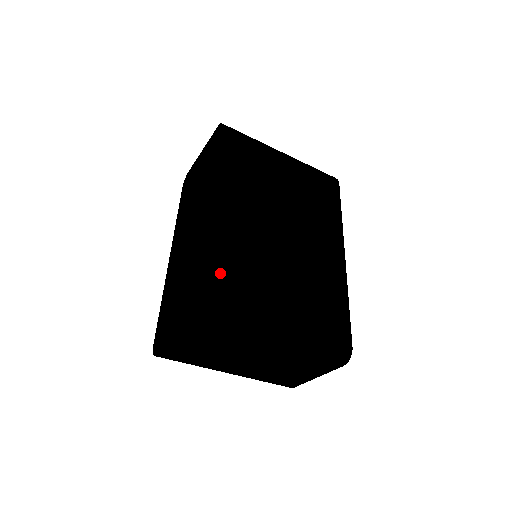
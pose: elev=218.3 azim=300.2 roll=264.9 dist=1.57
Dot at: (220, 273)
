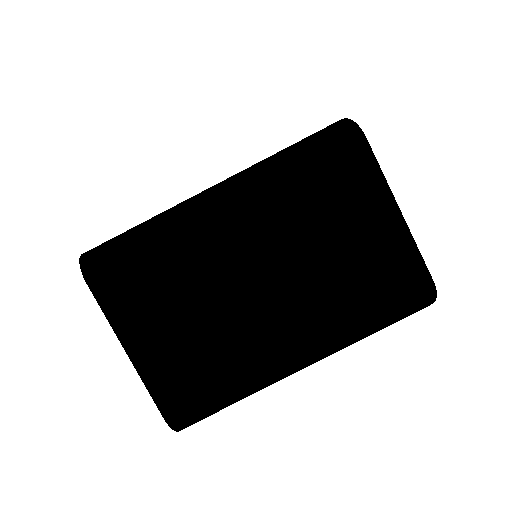
Dot at: occluded
